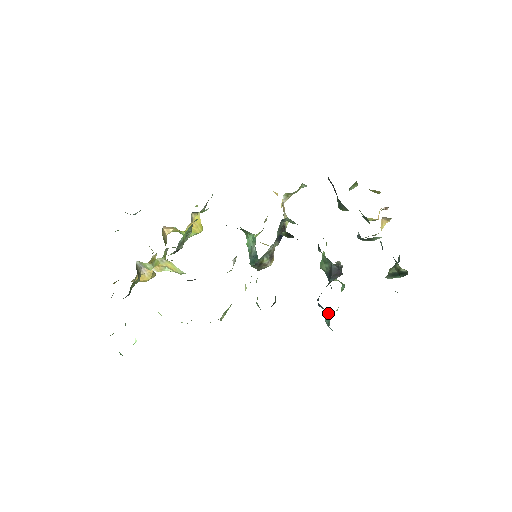
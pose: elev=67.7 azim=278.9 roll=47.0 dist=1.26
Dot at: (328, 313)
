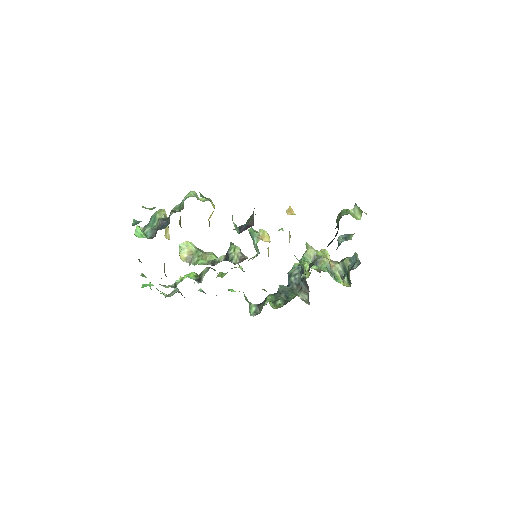
Dot at: occluded
